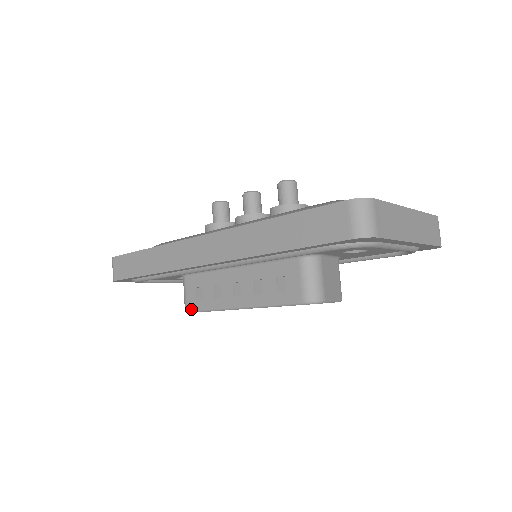
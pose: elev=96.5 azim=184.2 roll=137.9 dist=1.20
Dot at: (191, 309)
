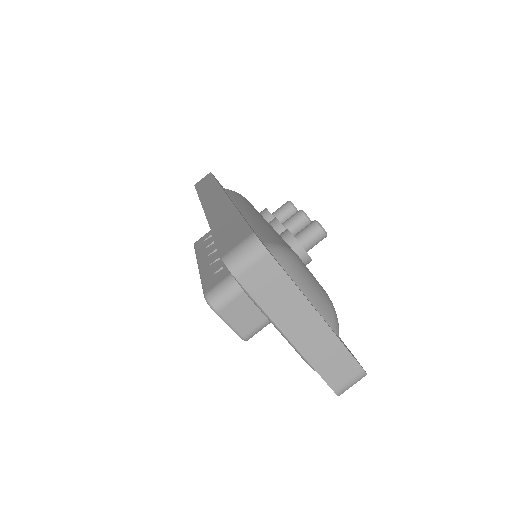
Dot at: (196, 244)
